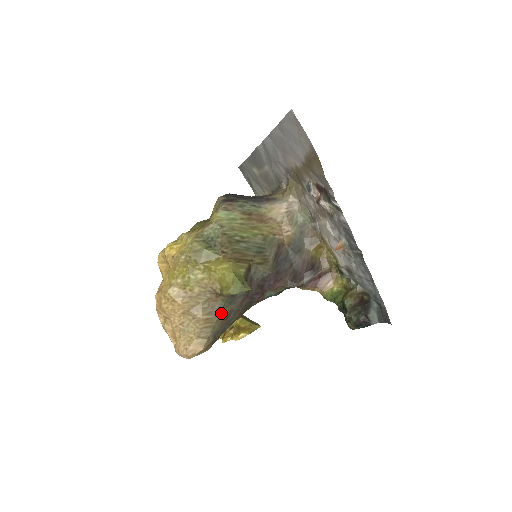
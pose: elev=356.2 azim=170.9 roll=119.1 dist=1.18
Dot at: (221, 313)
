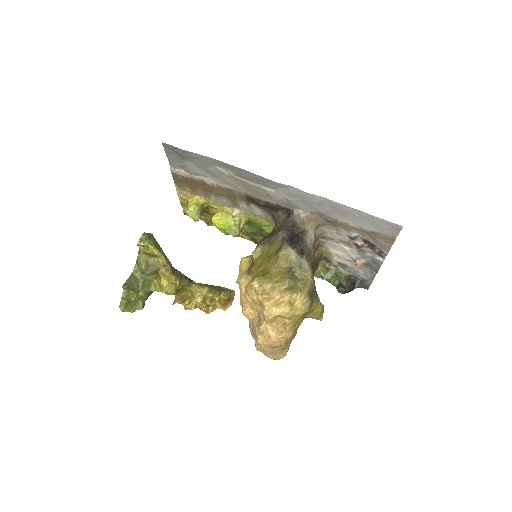
Dot at: occluded
